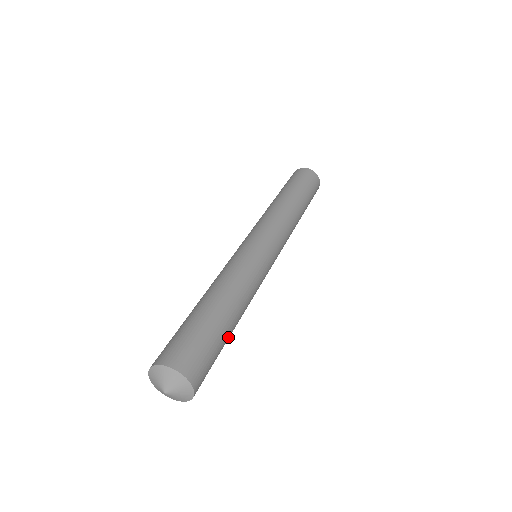
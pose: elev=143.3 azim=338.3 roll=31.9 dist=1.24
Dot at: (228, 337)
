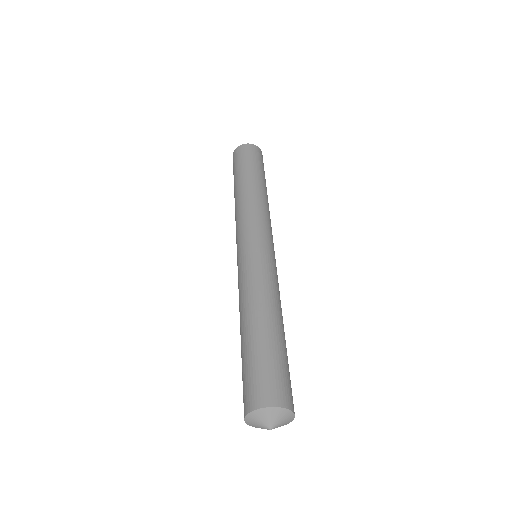
Dot at: (281, 341)
